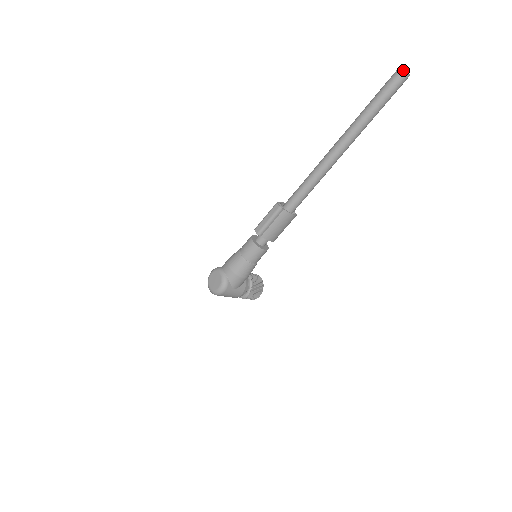
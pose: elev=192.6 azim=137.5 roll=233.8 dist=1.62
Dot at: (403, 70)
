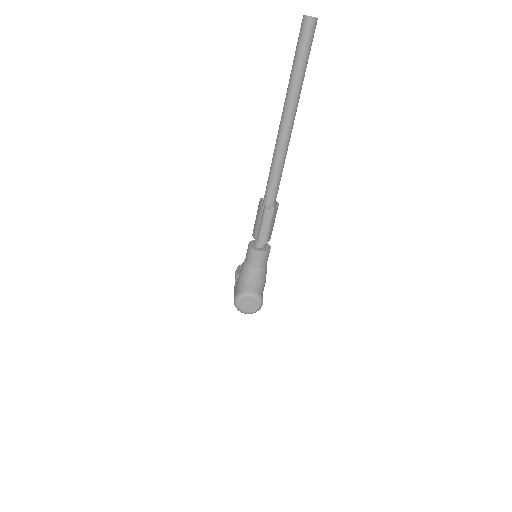
Dot at: (314, 19)
